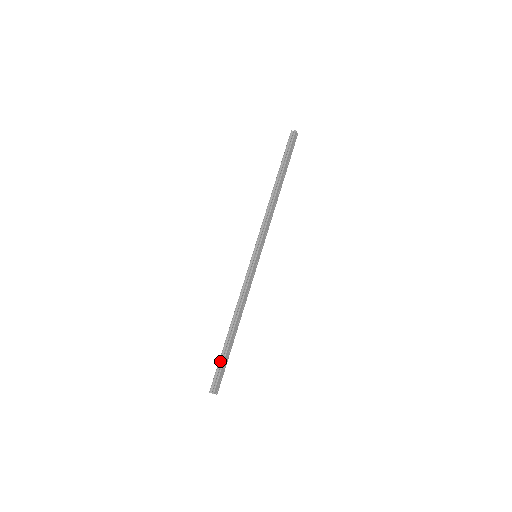
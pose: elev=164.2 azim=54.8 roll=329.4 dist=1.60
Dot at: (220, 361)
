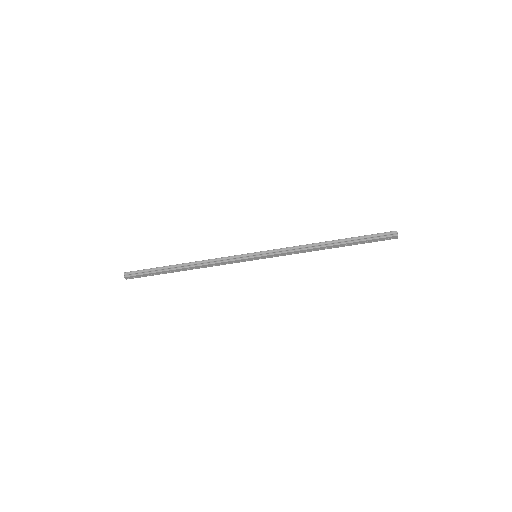
Dot at: (152, 269)
